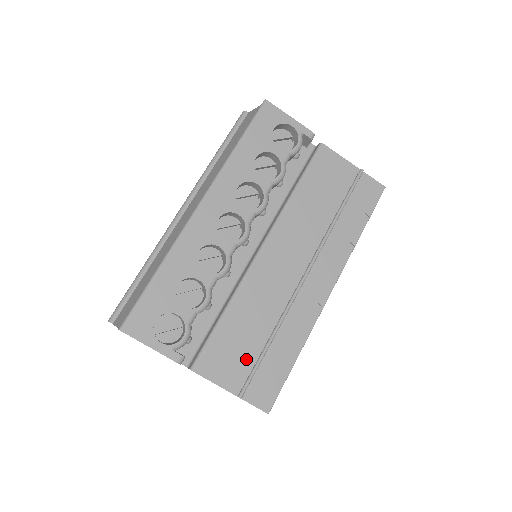
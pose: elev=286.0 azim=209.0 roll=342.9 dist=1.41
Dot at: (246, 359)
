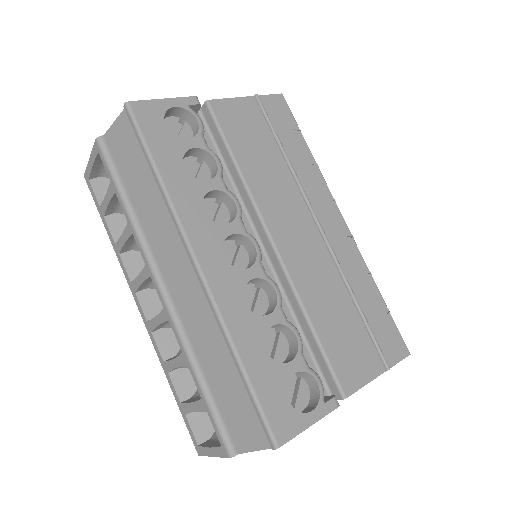
Dot at: (360, 338)
